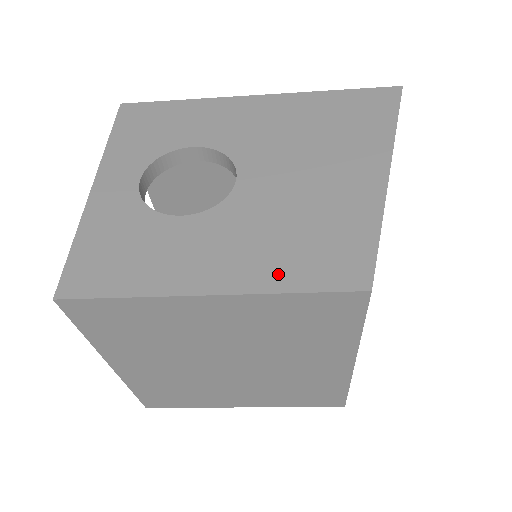
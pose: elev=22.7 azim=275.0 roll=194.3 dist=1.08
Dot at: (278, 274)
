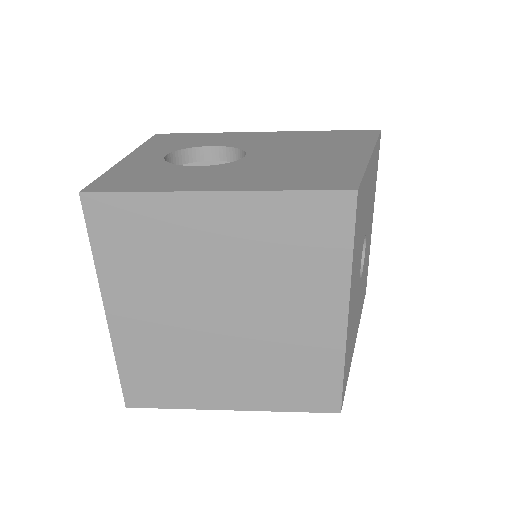
Dot at: (277, 184)
